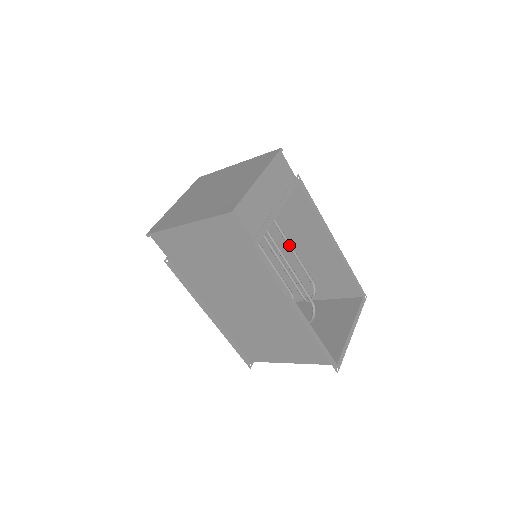
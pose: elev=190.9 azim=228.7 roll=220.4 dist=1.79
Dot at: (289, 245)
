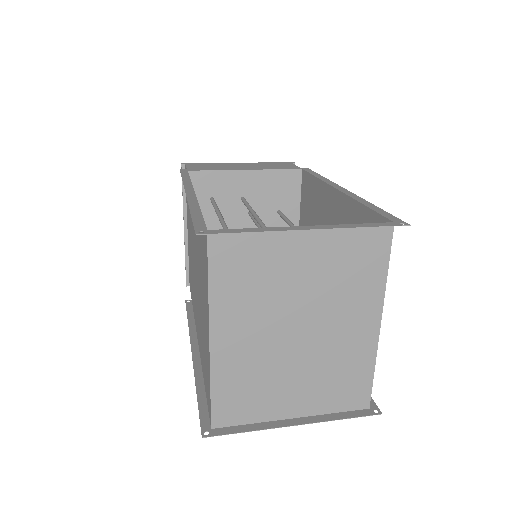
Dot at: occluded
